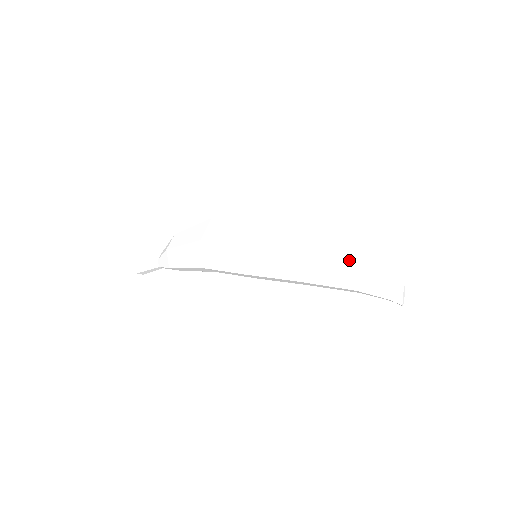
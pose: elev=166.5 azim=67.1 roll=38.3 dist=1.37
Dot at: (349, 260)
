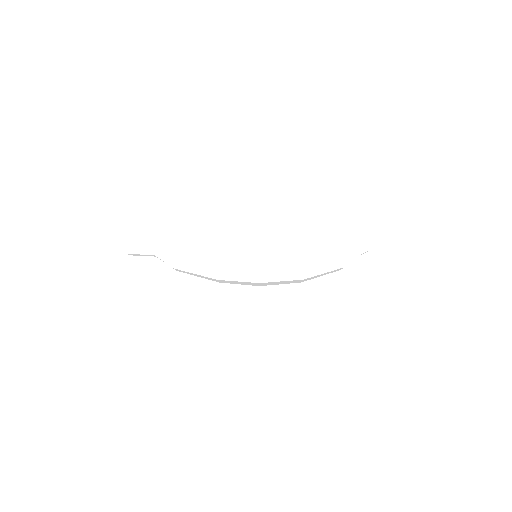
Dot at: (339, 265)
